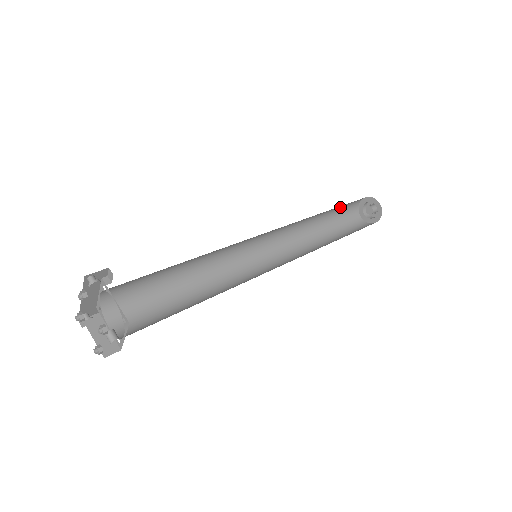
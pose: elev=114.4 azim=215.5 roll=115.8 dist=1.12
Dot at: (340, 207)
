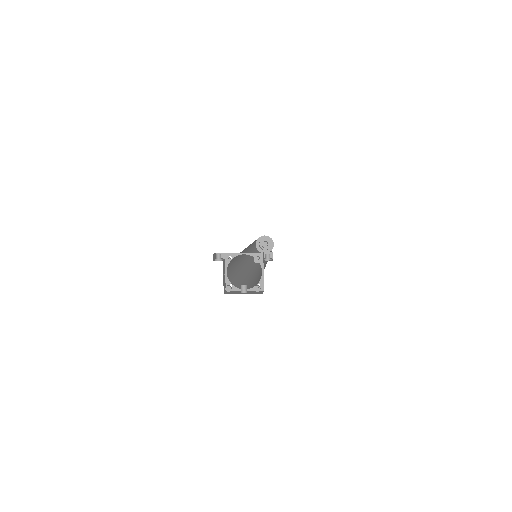
Dot at: occluded
